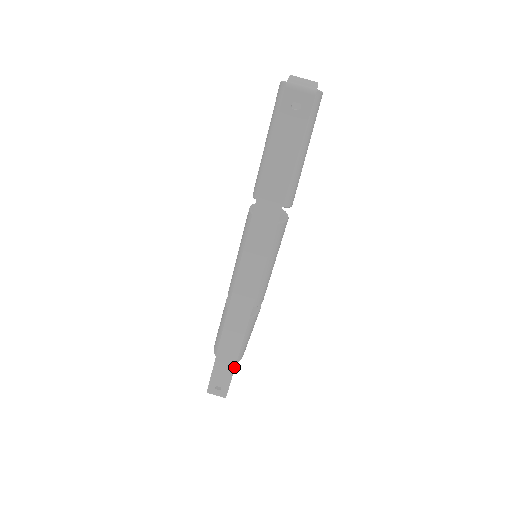
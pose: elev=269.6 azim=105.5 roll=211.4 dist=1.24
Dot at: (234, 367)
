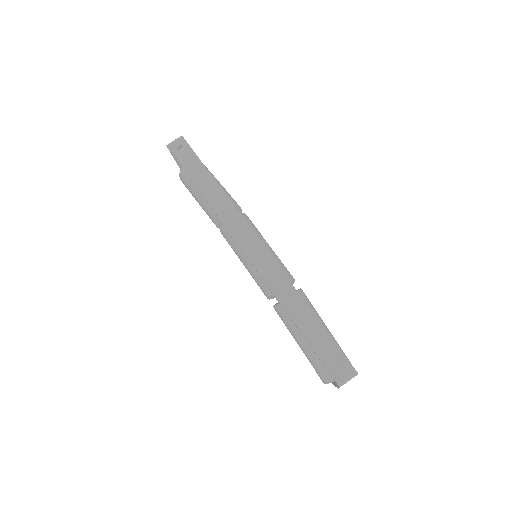
Dot at: (325, 330)
